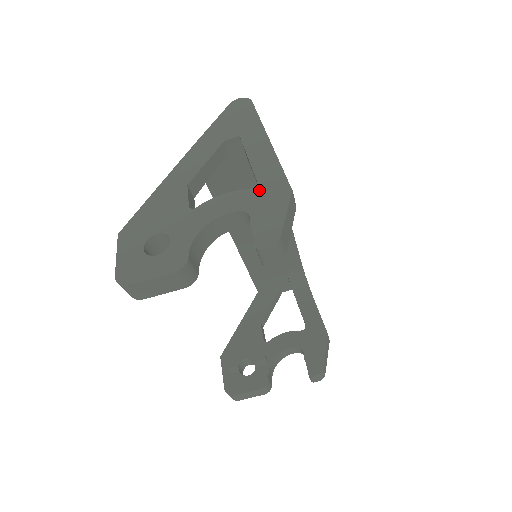
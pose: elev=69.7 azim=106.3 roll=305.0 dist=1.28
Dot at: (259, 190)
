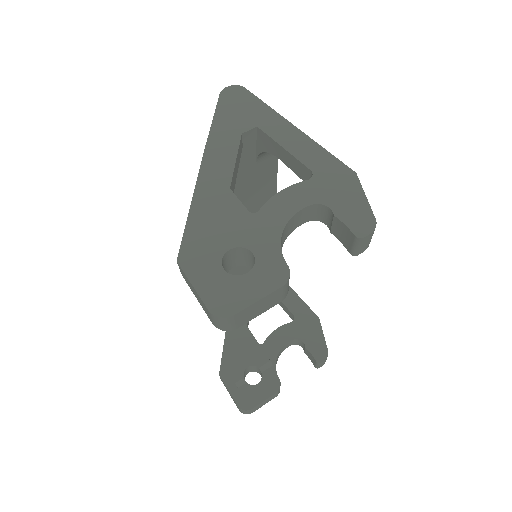
Dot at: (320, 179)
